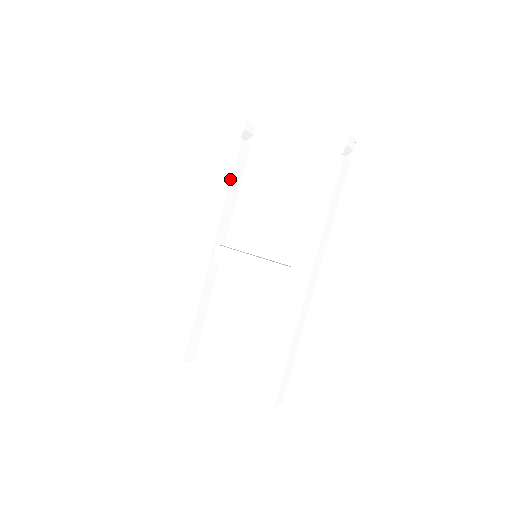
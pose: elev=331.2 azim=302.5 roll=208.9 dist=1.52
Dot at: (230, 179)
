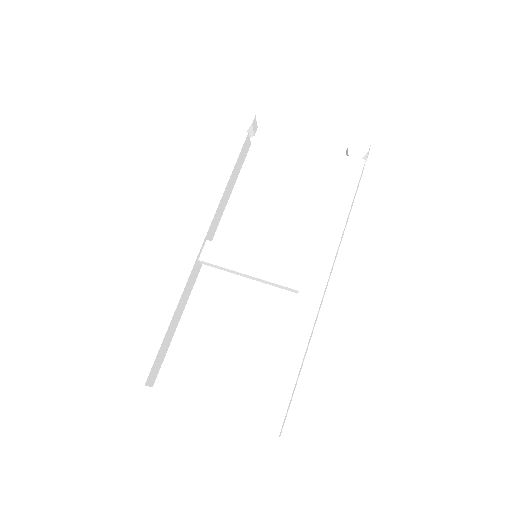
Dot at: (231, 170)
